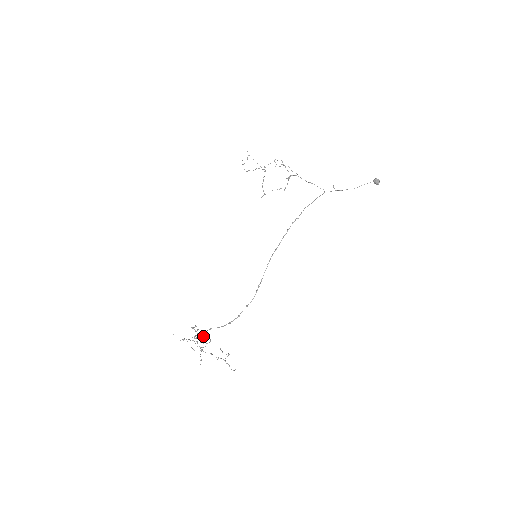
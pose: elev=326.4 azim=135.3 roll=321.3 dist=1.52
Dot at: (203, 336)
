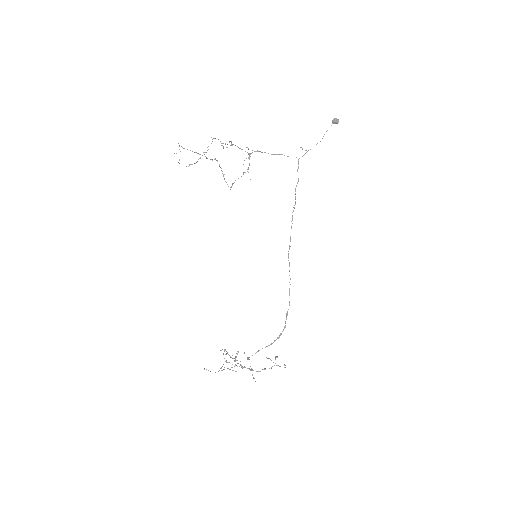
Dot at: occluded
